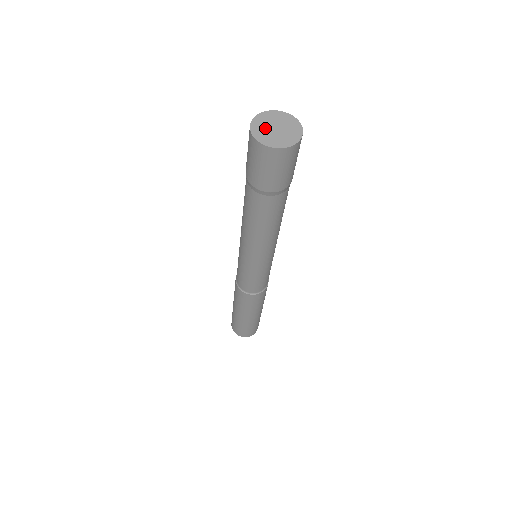
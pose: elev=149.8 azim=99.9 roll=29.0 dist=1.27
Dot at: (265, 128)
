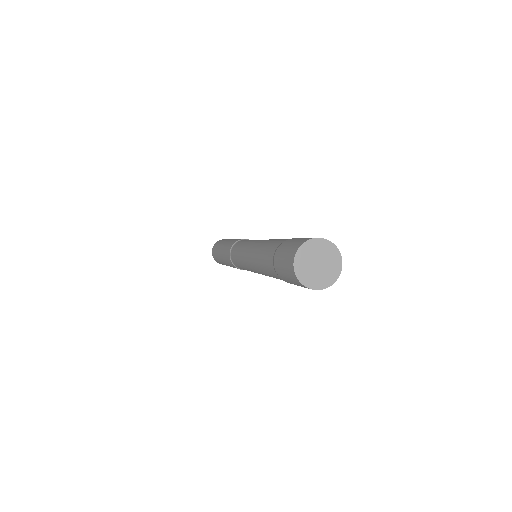
Dot at: (309, 269)
